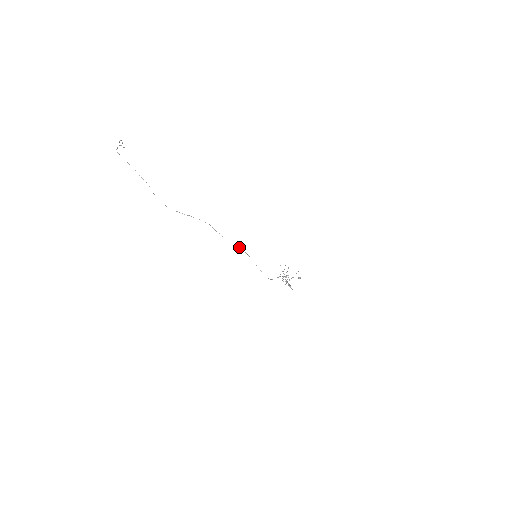
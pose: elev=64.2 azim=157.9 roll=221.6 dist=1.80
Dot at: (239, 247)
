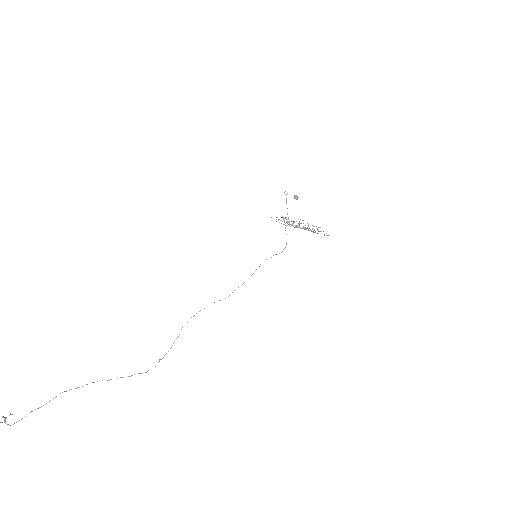
Dot at: occluded
